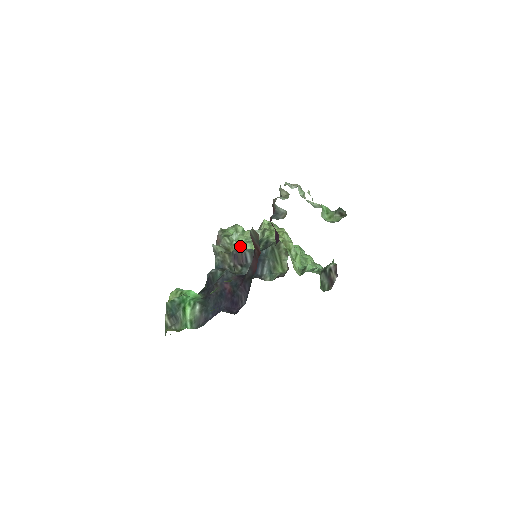
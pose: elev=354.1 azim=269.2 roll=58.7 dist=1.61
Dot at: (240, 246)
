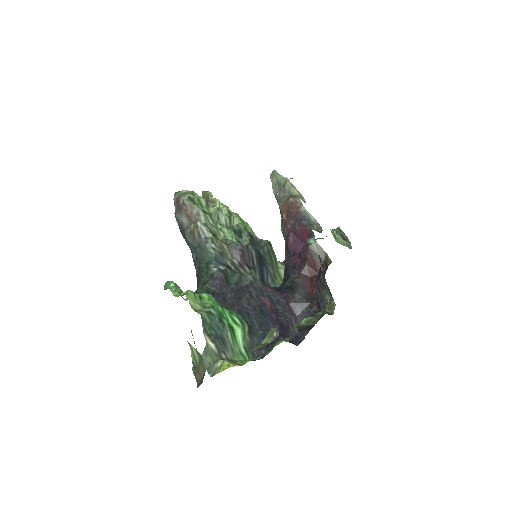
Dot at: (234, 236)
